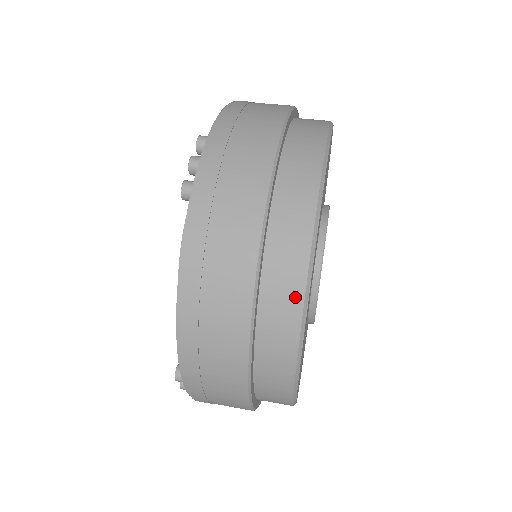
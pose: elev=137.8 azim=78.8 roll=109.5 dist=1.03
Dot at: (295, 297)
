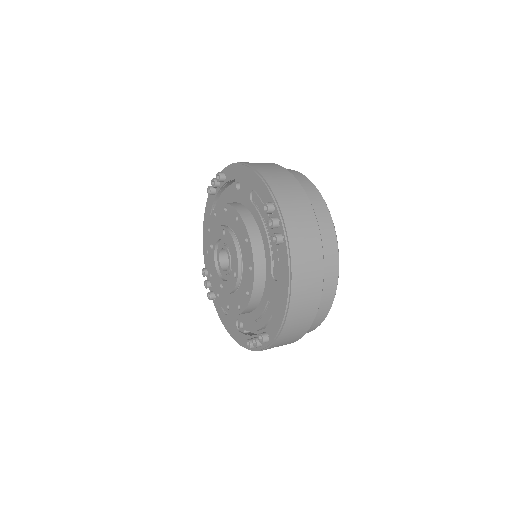
Dot at: (289, 170)
